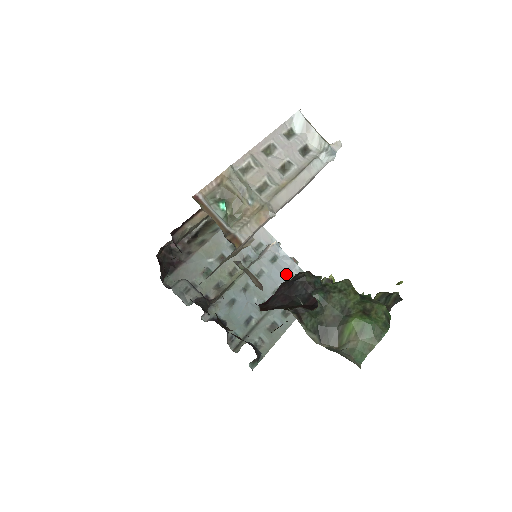
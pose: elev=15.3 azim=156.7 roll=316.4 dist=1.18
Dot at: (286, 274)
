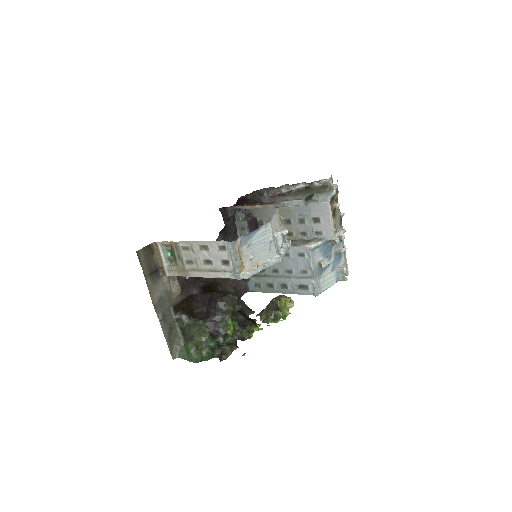
Dot at: (303, 268)
